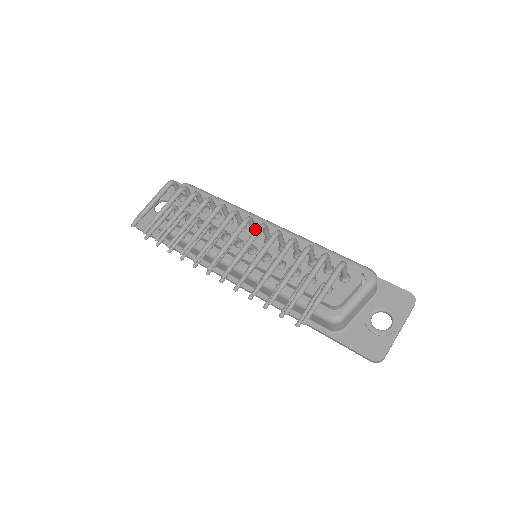
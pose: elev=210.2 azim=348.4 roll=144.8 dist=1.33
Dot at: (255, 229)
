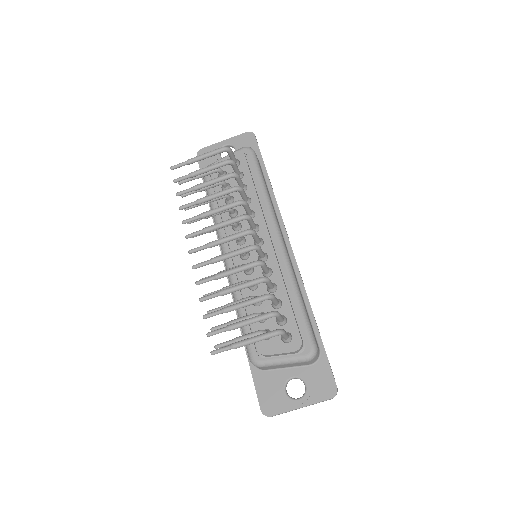
Dot at: (257, 240)
